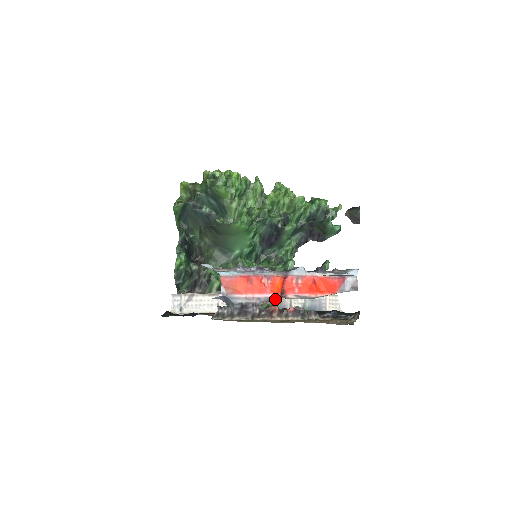
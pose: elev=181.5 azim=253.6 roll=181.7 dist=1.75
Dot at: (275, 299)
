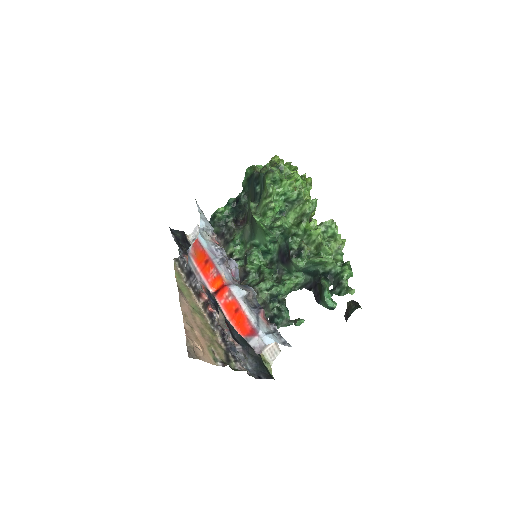
Dot at: occluded
